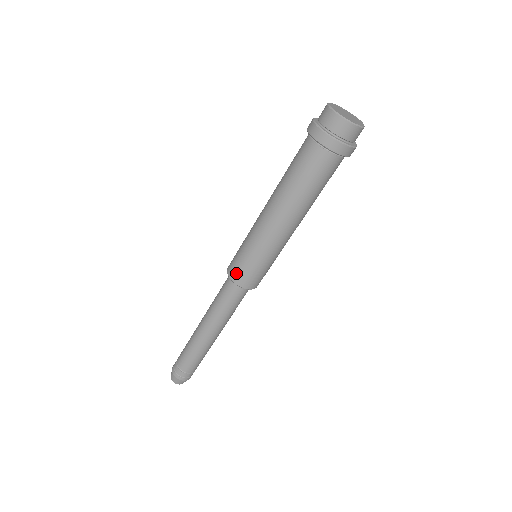
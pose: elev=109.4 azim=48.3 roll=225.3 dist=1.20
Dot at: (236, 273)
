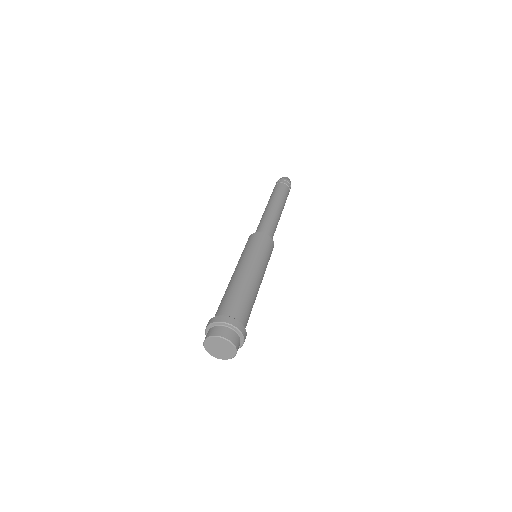
Dot at: occluded
